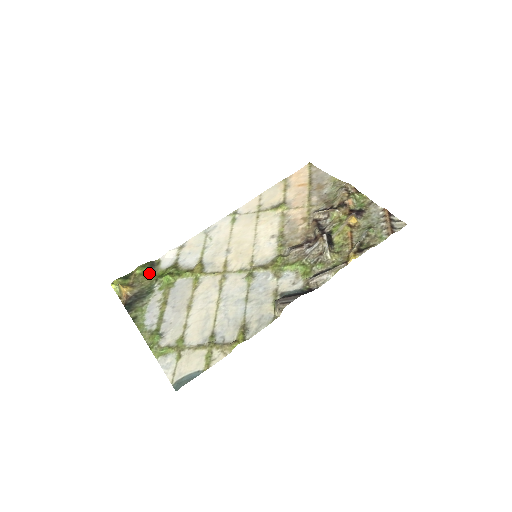
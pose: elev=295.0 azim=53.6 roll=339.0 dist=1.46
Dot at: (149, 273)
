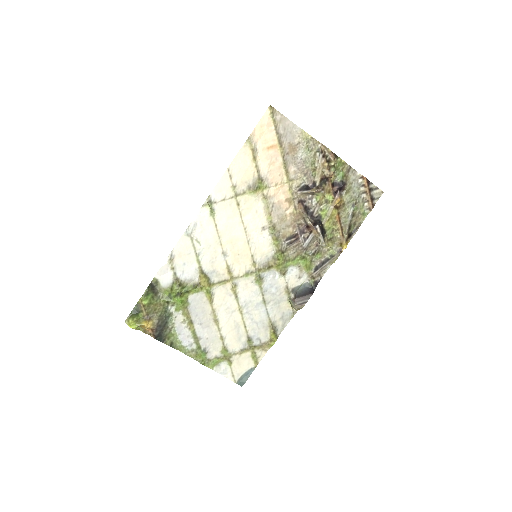
Dot at: (156, 298)
